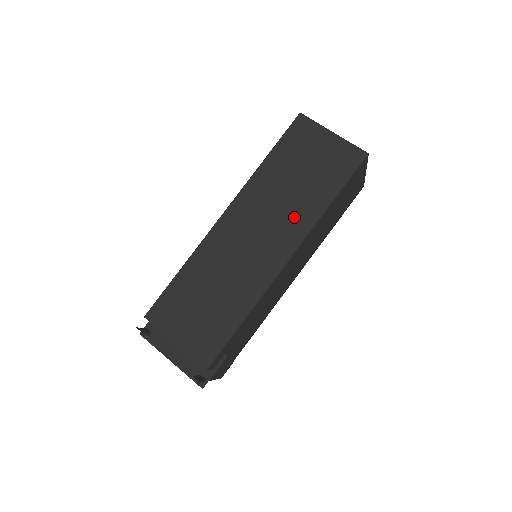
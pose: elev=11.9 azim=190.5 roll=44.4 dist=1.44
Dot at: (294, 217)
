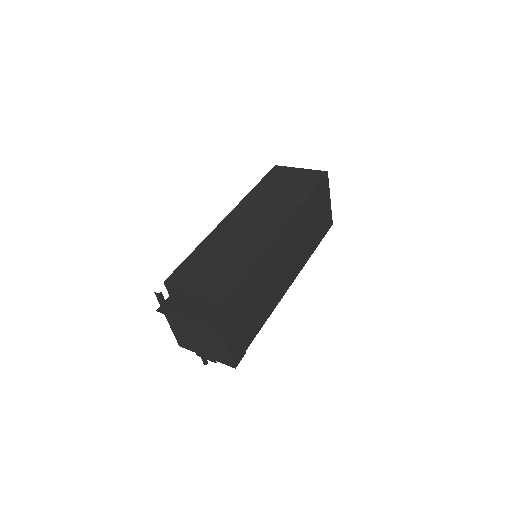
Dot at: (282, 206)
